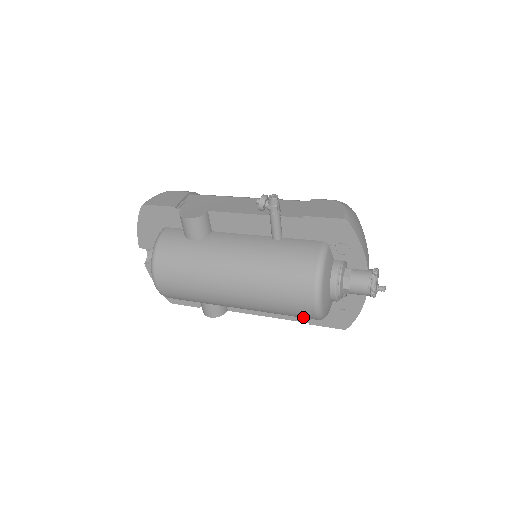
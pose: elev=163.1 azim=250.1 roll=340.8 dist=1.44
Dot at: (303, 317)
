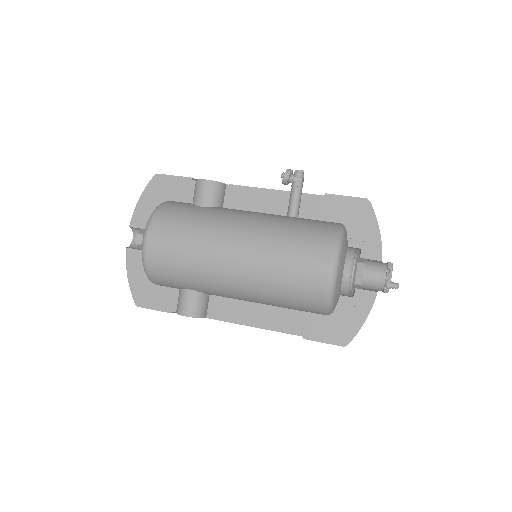
Dot at: (309, 297)
